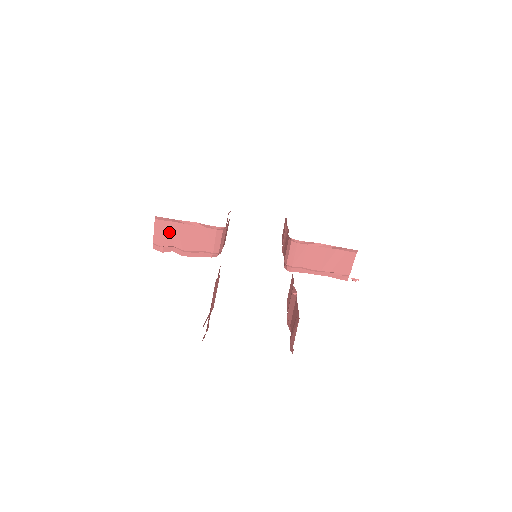
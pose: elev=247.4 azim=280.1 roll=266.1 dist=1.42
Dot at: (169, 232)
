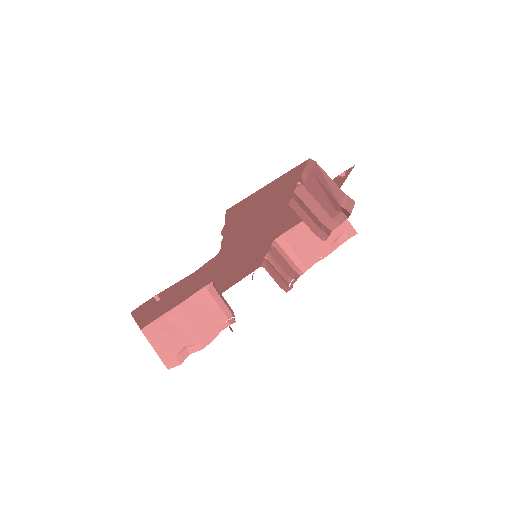
Dot at: (168, 335)
